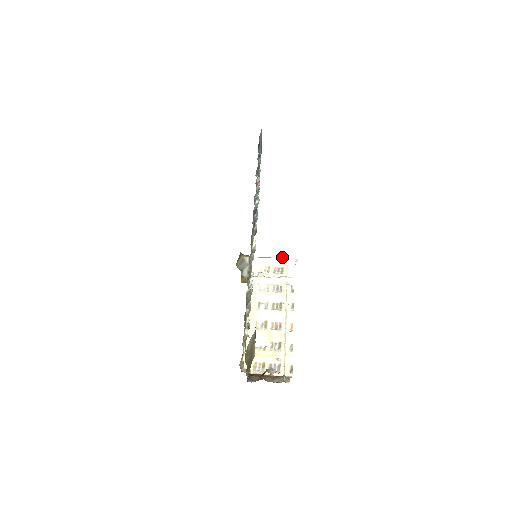
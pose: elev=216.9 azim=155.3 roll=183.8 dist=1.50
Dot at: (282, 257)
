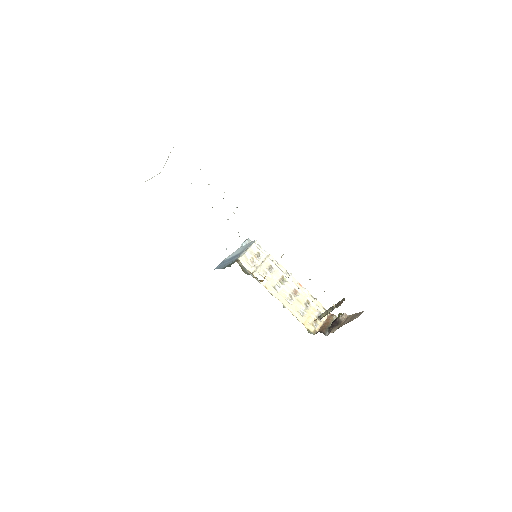
Dot at: (252, 245)
